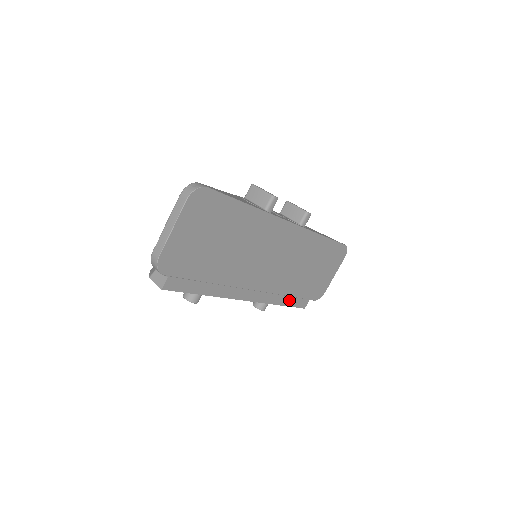
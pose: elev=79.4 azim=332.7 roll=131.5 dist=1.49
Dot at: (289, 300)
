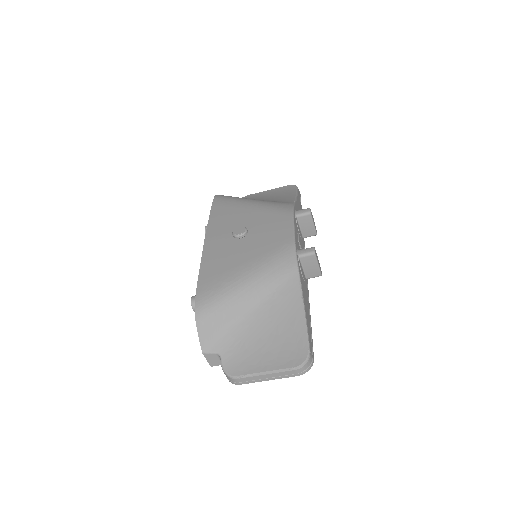
Dot at: occluded
